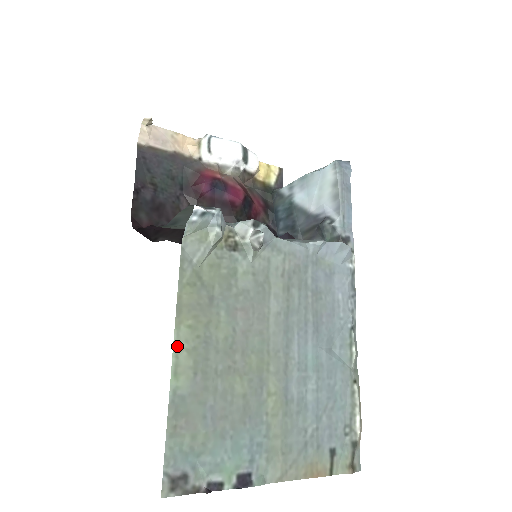
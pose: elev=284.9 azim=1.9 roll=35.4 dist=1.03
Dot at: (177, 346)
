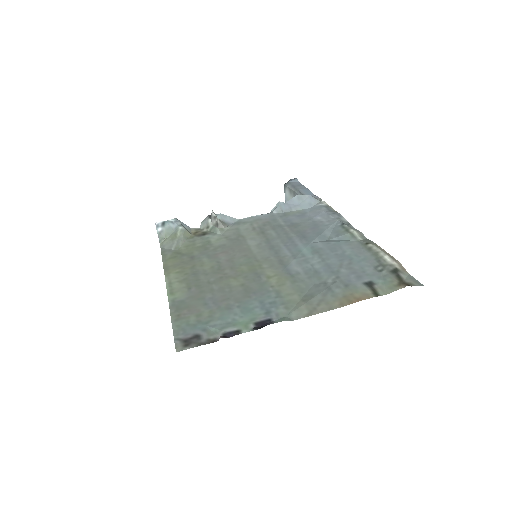
Dot at: (169, 283)
